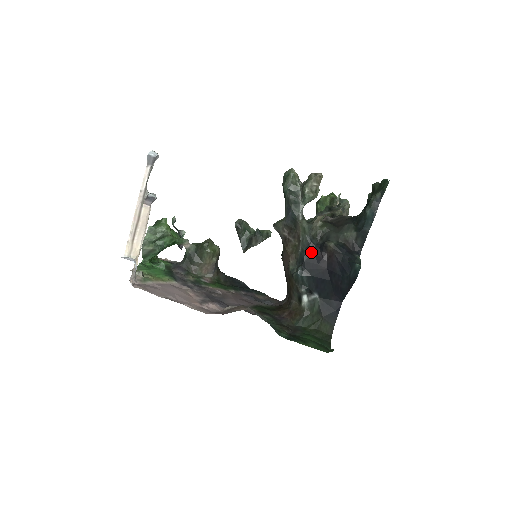
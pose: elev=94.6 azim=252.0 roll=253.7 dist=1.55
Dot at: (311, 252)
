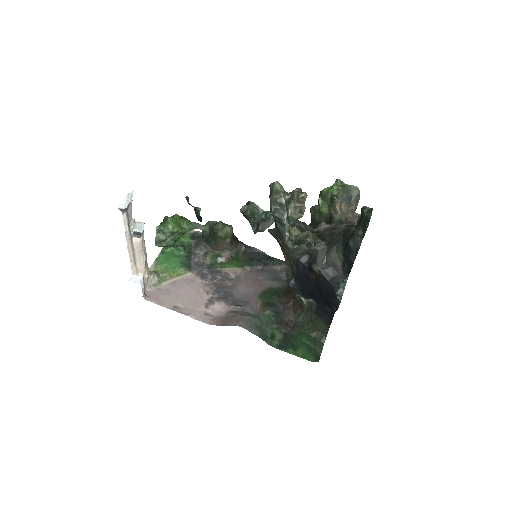
Dot at: (300, 269)
